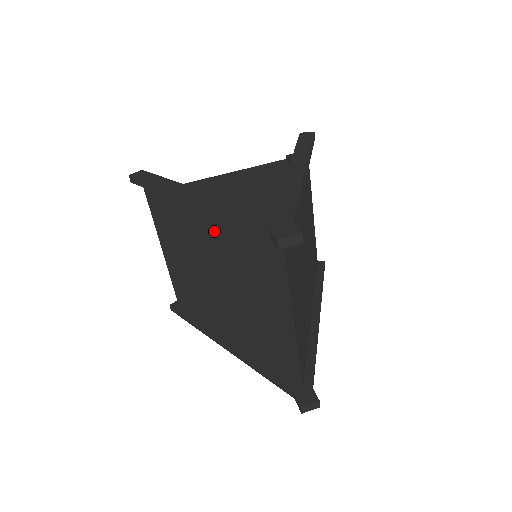
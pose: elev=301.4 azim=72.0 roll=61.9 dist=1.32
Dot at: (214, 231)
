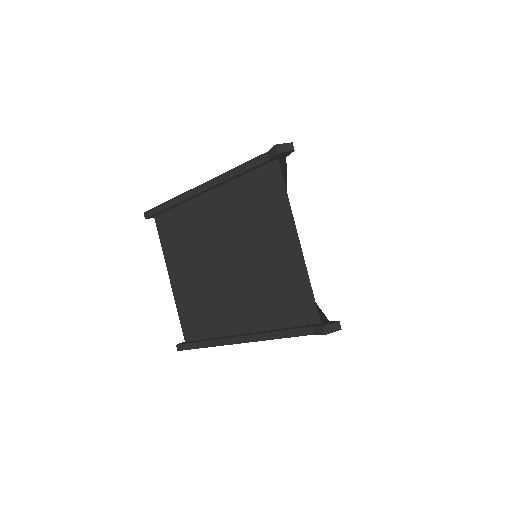
Dot at: (221, 208)
